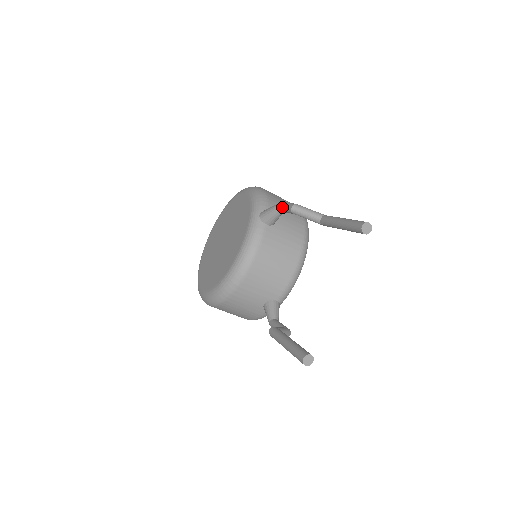
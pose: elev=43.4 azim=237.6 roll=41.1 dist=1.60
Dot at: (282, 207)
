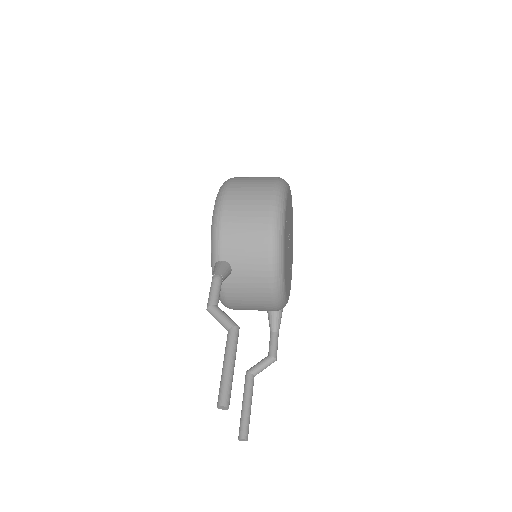
Dot at: occluded
